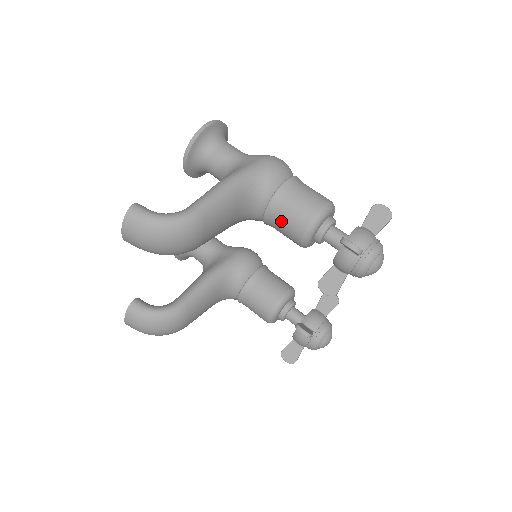
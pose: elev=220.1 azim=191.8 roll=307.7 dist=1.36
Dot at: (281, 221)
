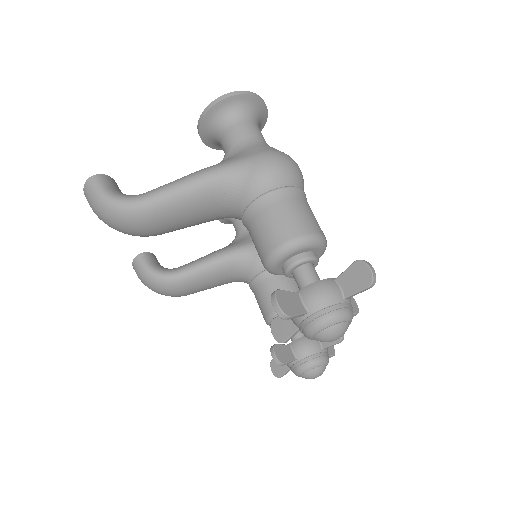
Dot at: (252, 236)
